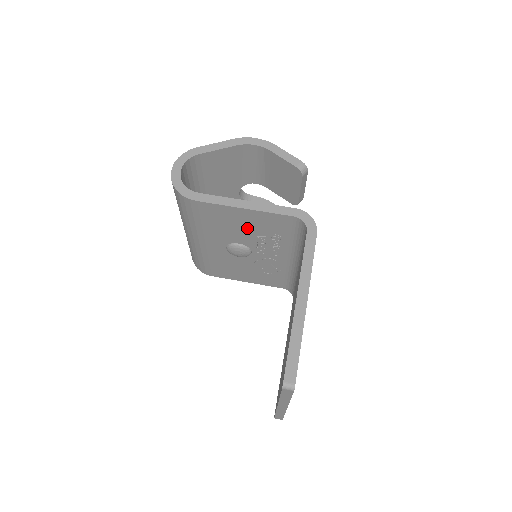
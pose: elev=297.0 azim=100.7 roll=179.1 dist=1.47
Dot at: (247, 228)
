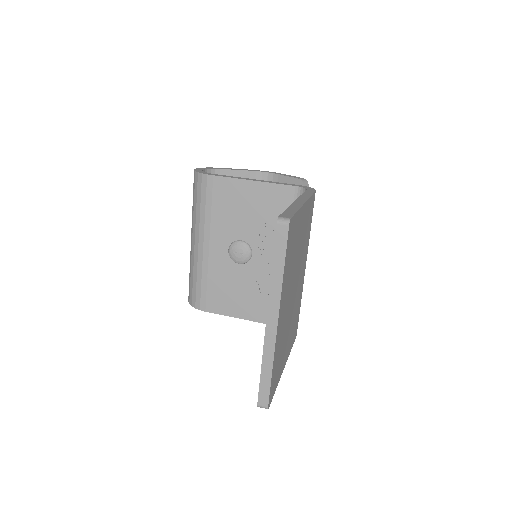
Dot at: (252, 212)
